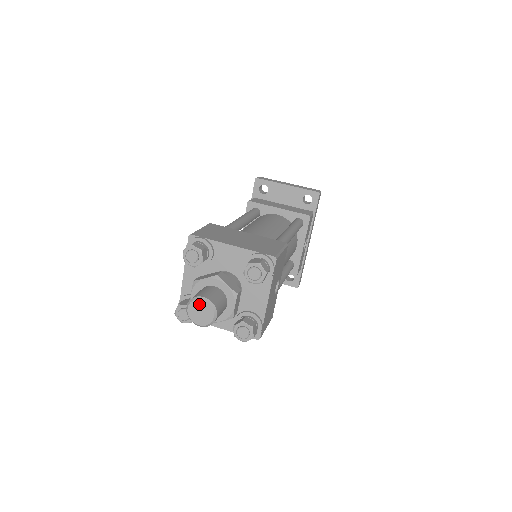
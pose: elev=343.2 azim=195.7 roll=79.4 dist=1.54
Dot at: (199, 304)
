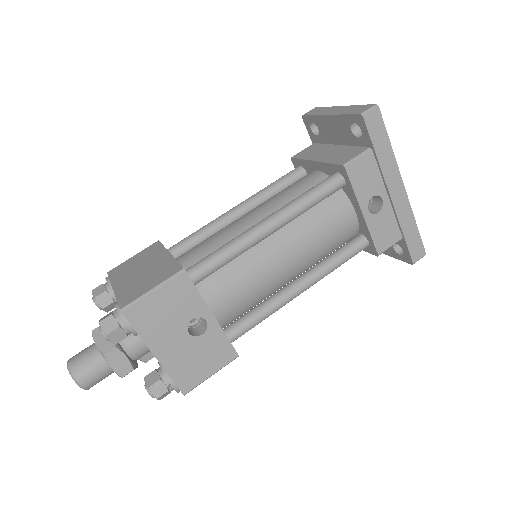
Dot at: occluded
